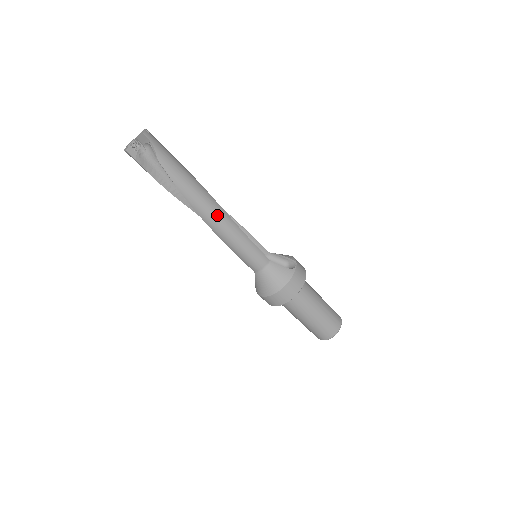
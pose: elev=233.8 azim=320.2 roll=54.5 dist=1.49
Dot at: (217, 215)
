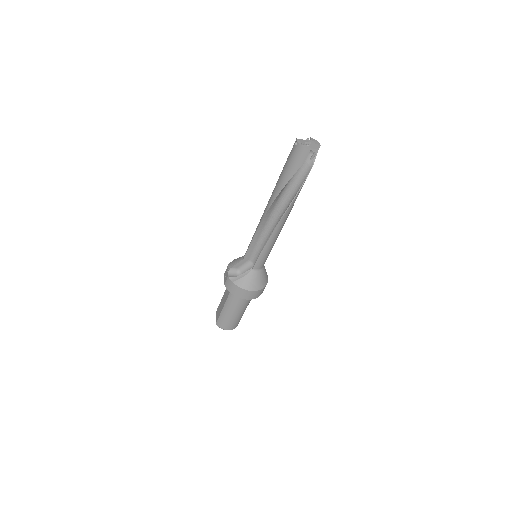
Dot at: (285, 221)
